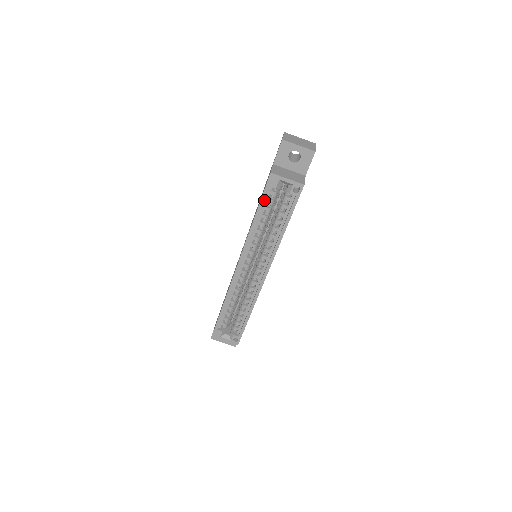
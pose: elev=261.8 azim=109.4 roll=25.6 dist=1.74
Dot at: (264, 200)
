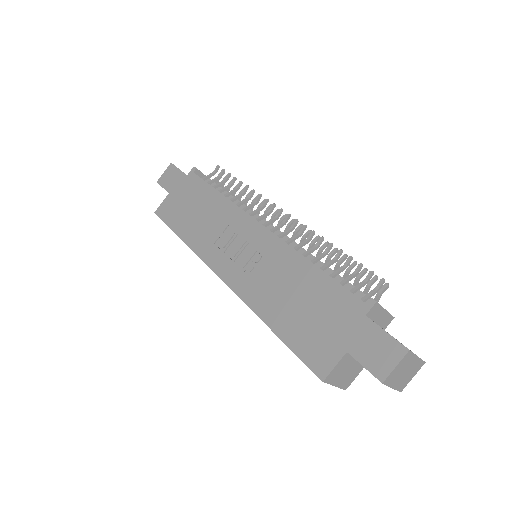
Dot at: (295, 344)
